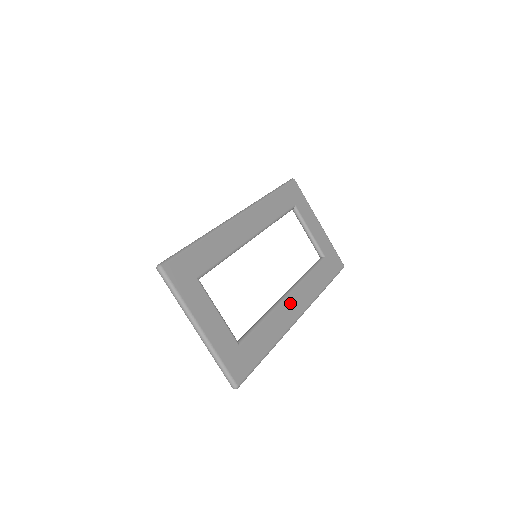
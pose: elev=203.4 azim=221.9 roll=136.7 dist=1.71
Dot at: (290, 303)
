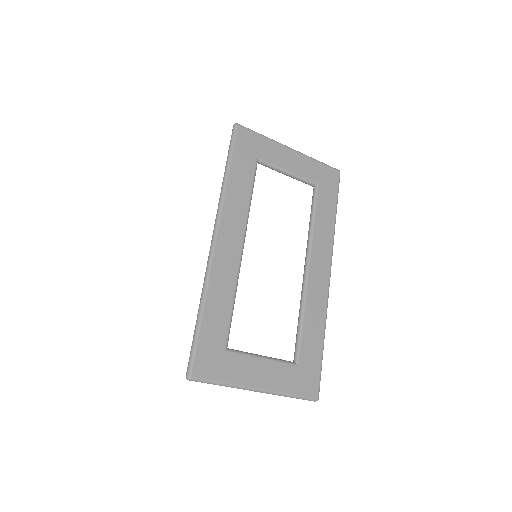
Dot at: (315, 275)
